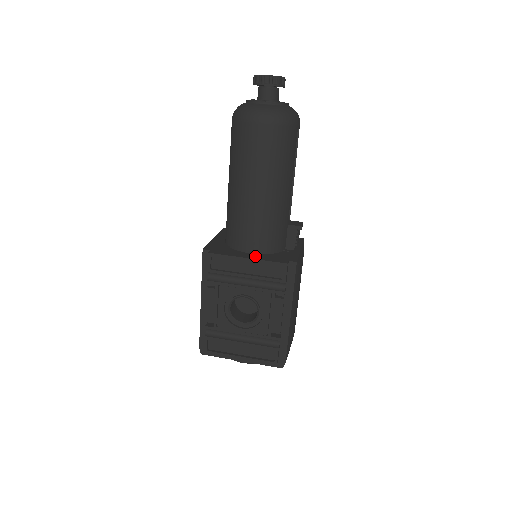
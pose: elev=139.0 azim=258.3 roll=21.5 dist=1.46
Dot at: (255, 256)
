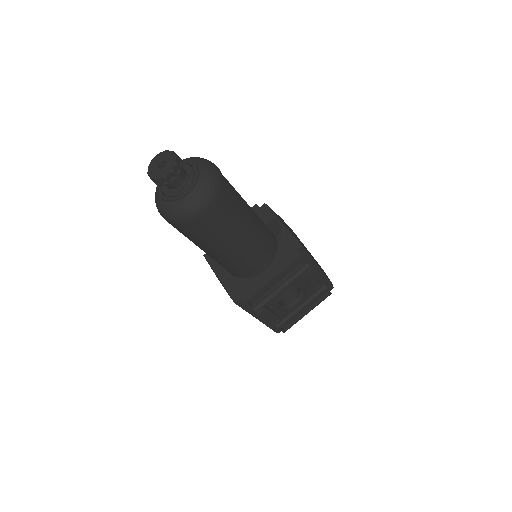
Dot at: (273, 271)
